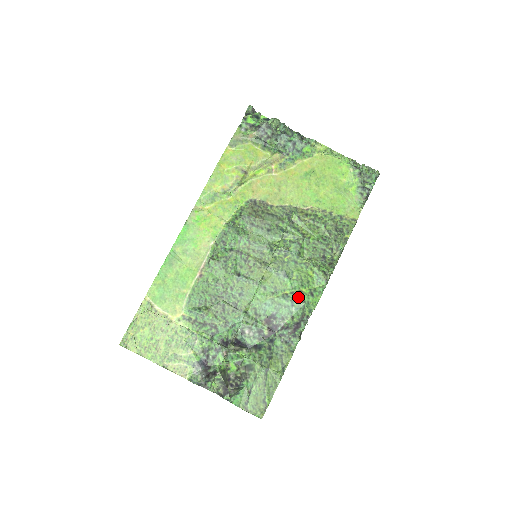
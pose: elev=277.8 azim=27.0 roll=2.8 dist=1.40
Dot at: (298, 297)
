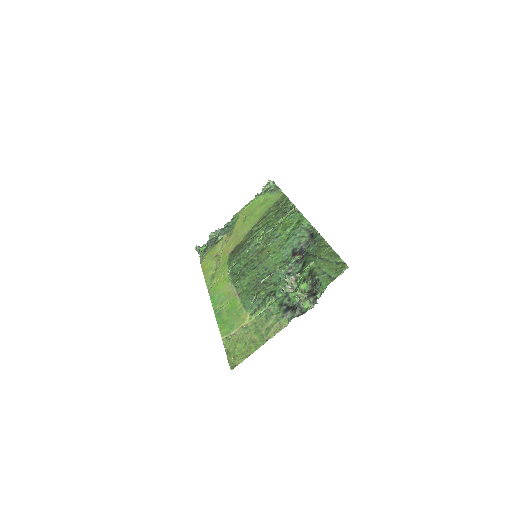
Dot at: (294, 231)
